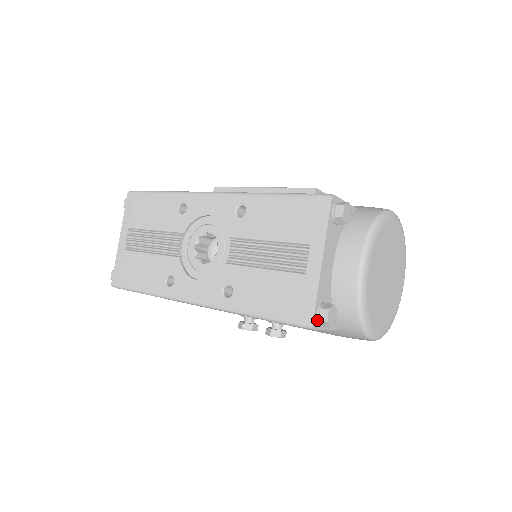
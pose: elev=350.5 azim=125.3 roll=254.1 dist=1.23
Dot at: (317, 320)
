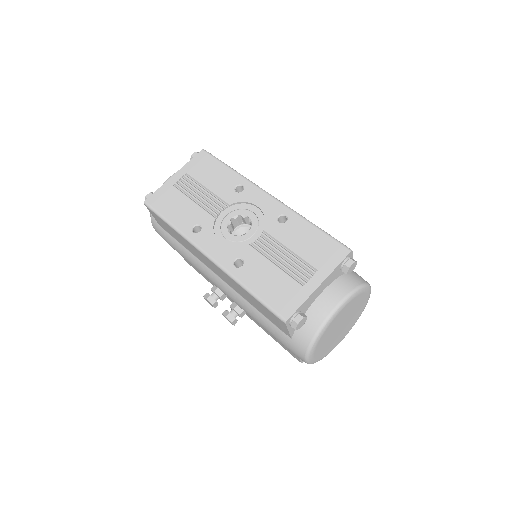
Dot at: (291, 319)
